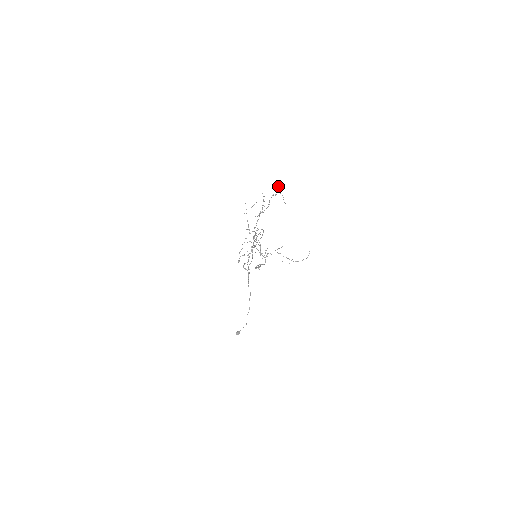
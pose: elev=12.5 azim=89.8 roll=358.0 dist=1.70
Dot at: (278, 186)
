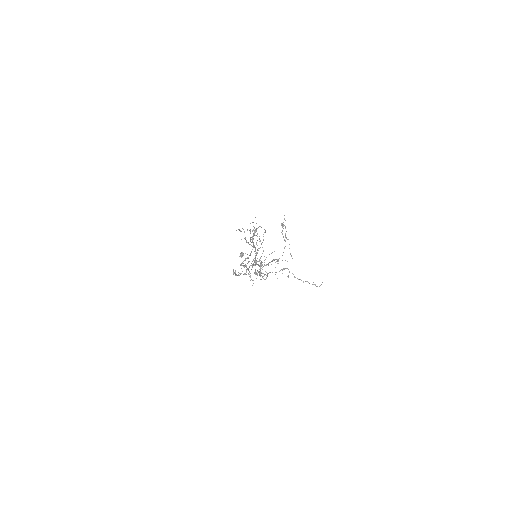
Dot at: occluded
